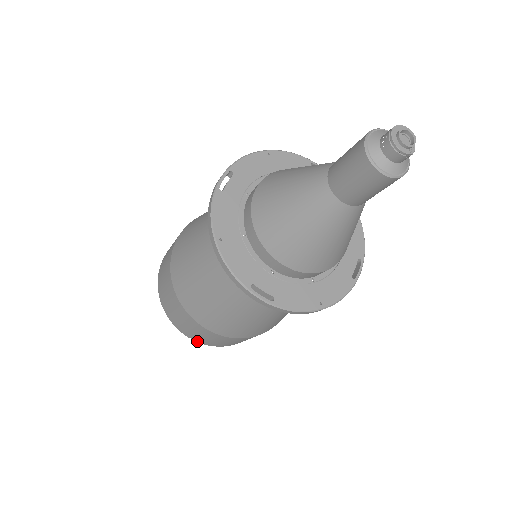
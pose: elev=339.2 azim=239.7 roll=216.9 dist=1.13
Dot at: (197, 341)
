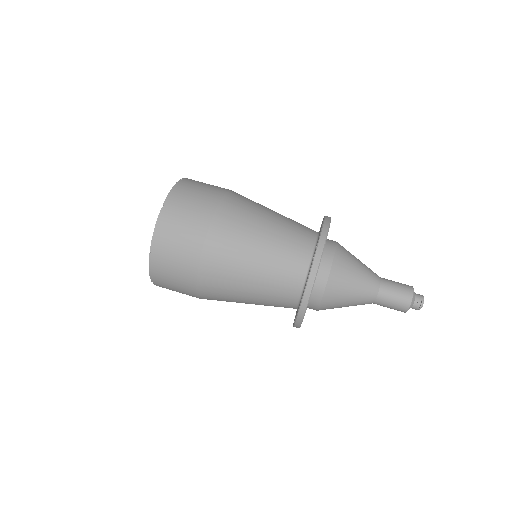
Dot at: (156, 285)
